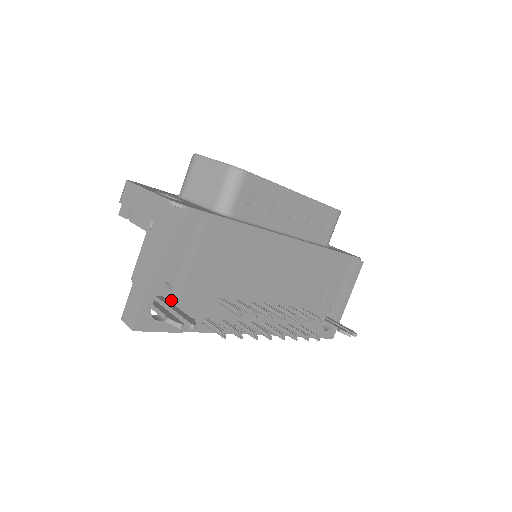
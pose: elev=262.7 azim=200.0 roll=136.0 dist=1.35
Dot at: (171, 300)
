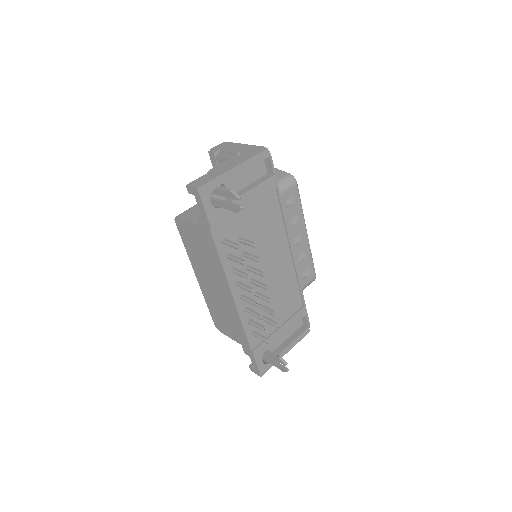
Dot at: occluded
